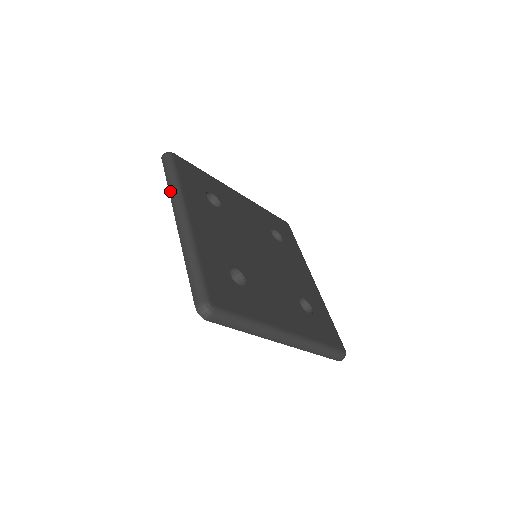
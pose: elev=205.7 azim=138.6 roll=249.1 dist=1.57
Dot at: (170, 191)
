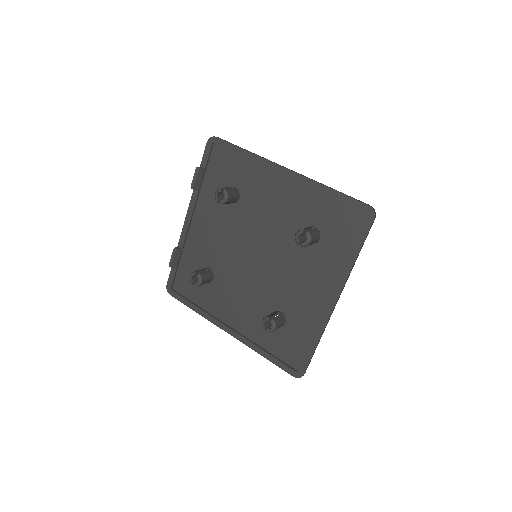
Dot at: (256, 154)
